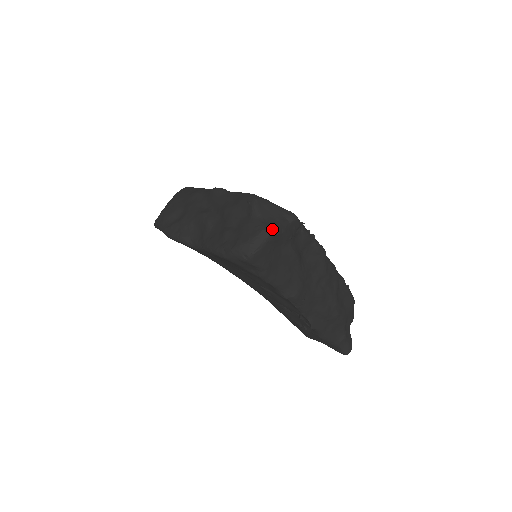
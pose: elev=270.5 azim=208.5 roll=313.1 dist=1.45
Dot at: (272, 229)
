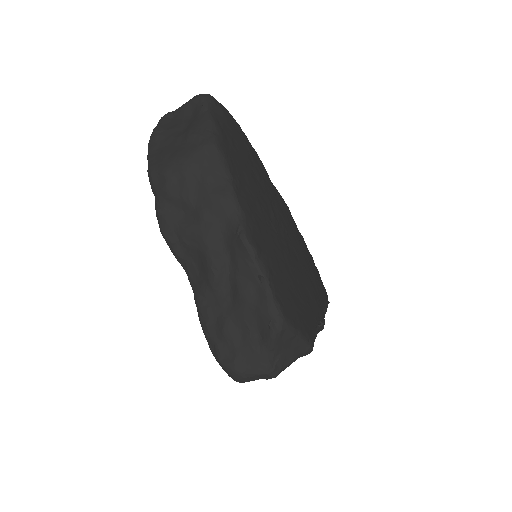
Dot at: (275, 376)
